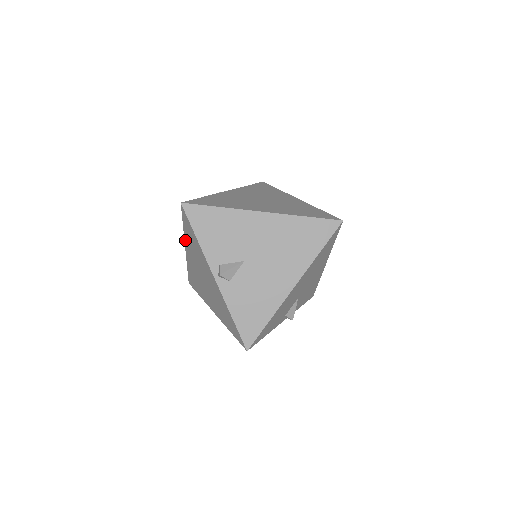
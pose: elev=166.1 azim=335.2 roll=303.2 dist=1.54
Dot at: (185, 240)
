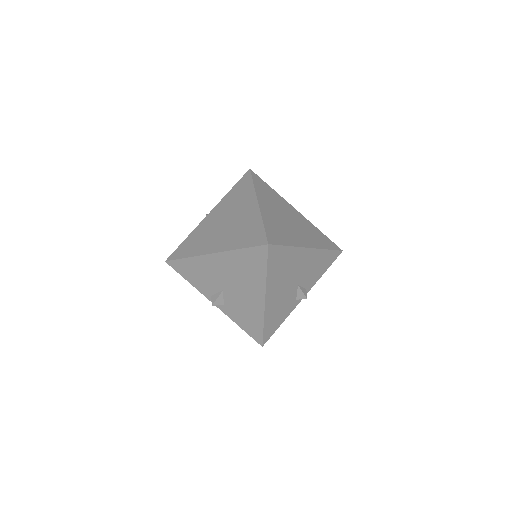
Dot at: occluded
